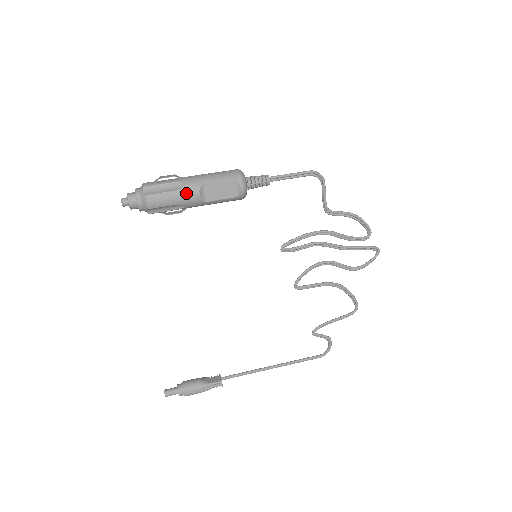
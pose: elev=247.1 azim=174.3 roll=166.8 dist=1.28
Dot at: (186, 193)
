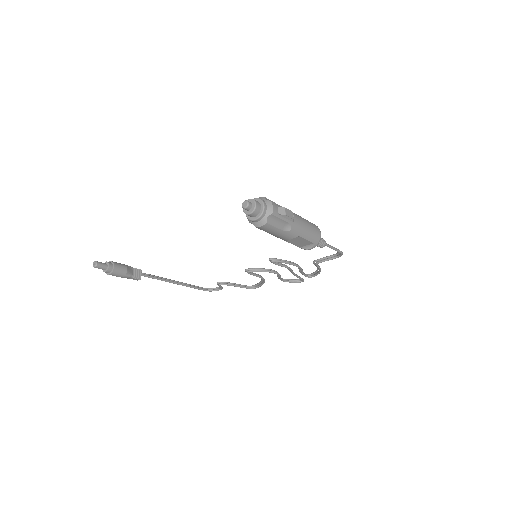
Dot at: (286, 235)
